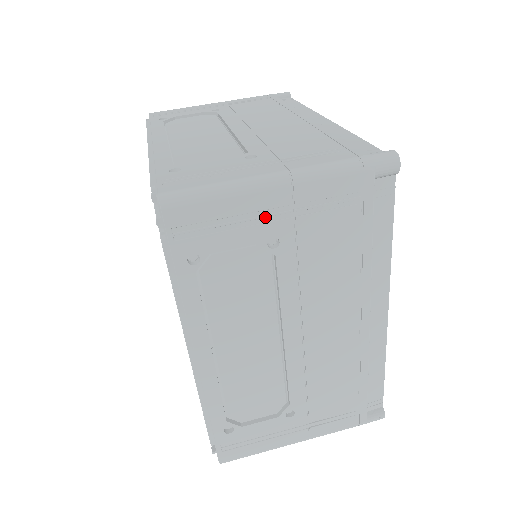
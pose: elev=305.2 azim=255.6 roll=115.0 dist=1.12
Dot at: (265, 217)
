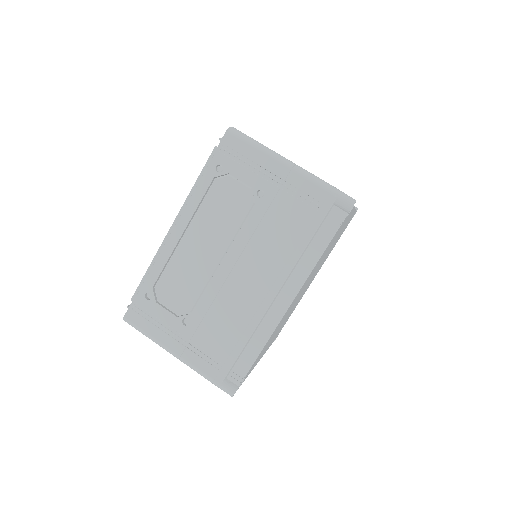
Dot at: occluded
